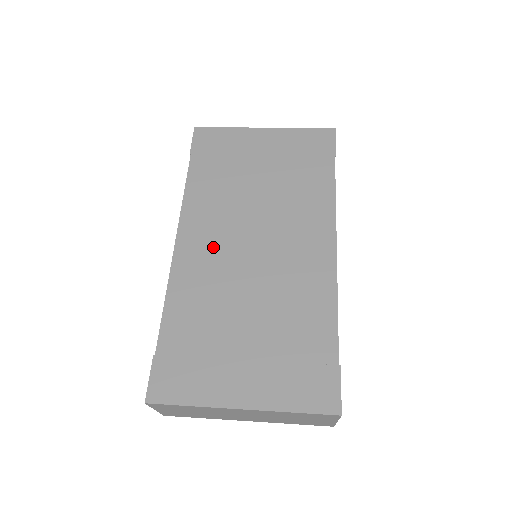
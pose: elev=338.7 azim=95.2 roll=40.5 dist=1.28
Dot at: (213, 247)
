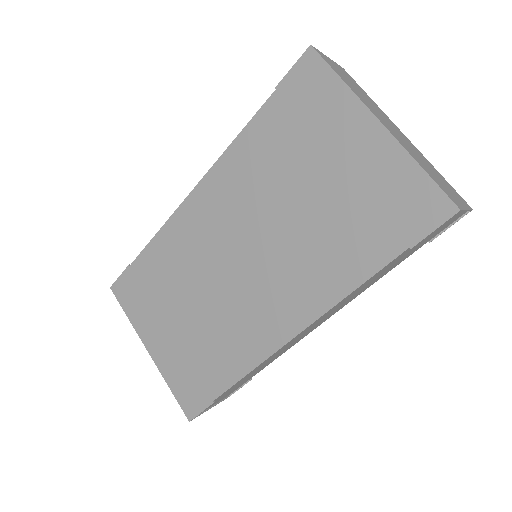
Dot at: (213, 225)
